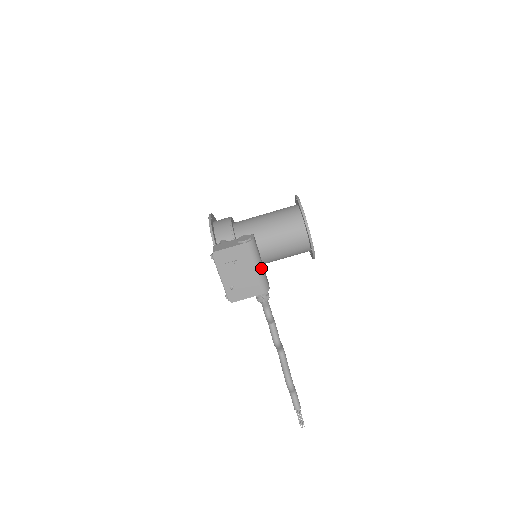
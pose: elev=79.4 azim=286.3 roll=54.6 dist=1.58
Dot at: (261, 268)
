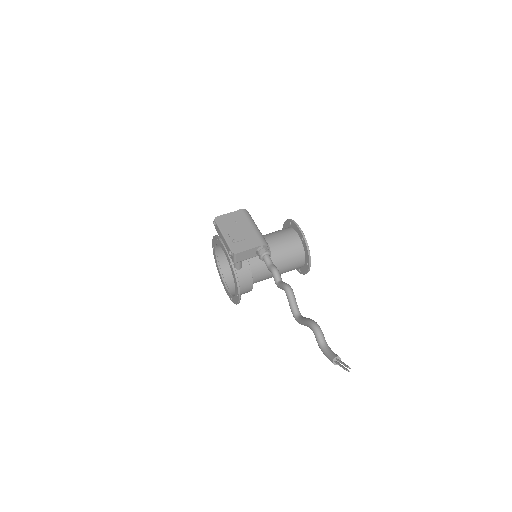
Dot at: (258, 229)
